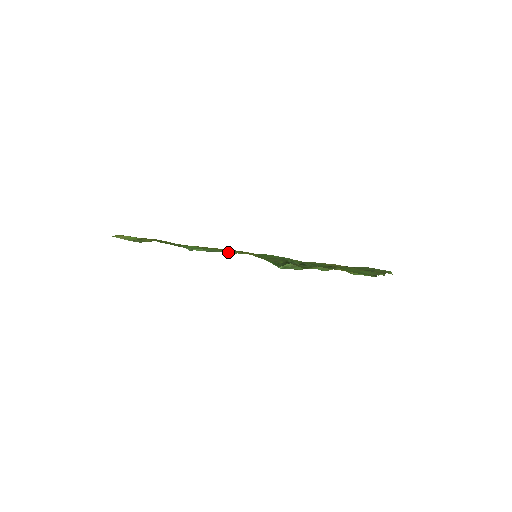
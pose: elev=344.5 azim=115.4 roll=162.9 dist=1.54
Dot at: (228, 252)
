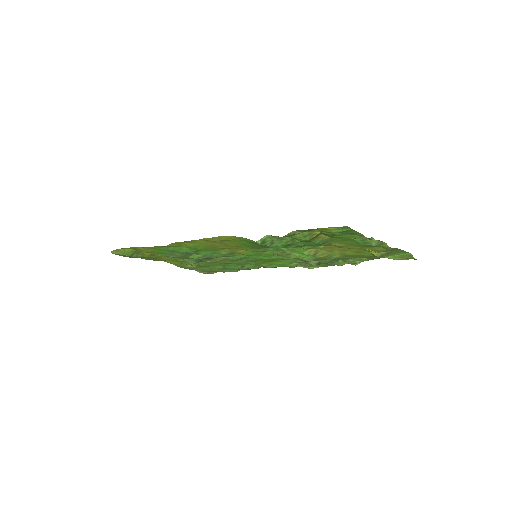
Dot at: (230, 259)
